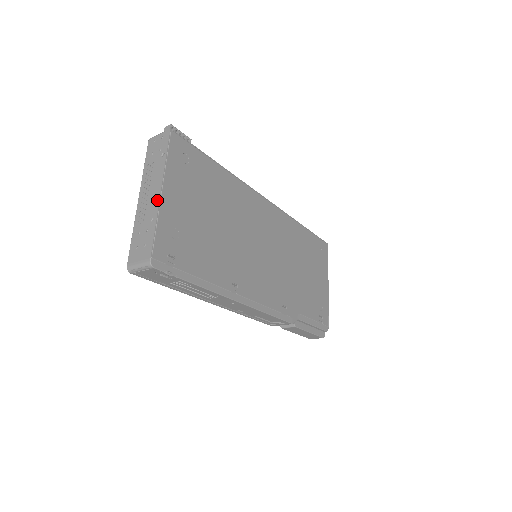
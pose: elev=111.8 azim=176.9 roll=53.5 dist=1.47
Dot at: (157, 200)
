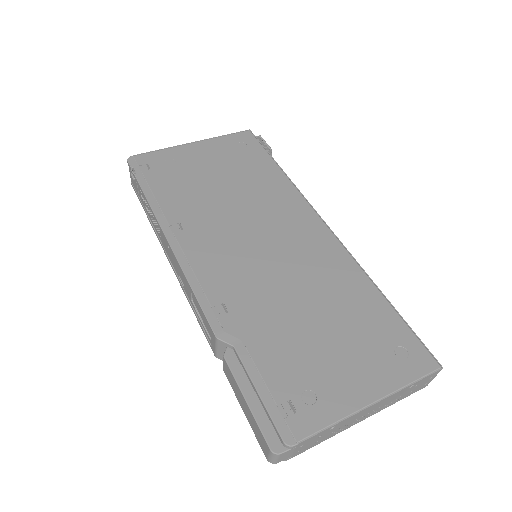
Dot at: (185, 146)
